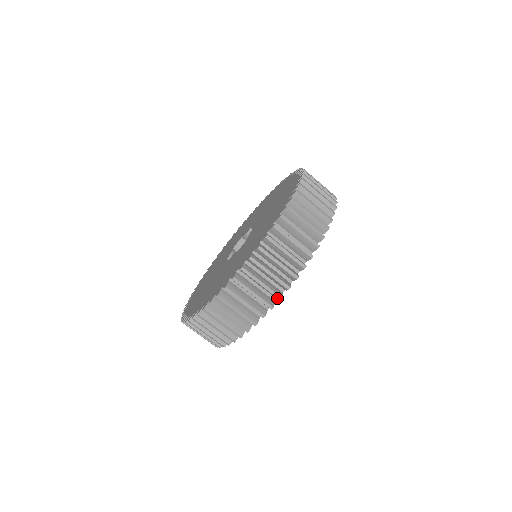
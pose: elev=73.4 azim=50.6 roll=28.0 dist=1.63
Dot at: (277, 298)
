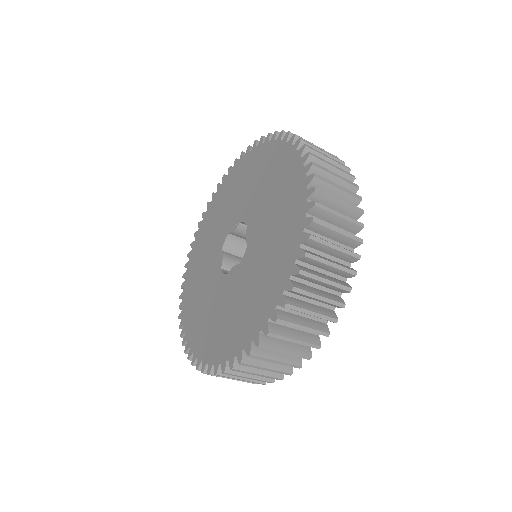
Dot at: (324, 335)
